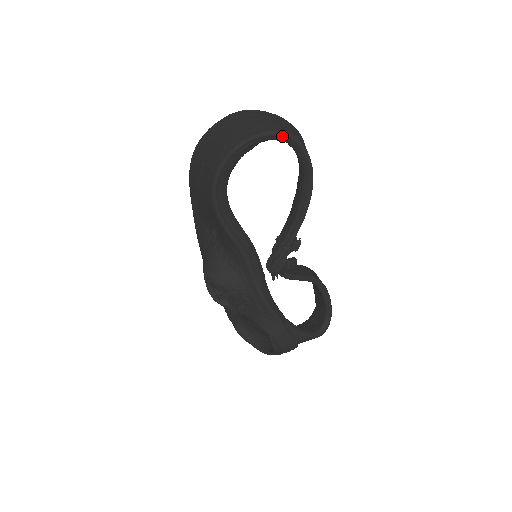
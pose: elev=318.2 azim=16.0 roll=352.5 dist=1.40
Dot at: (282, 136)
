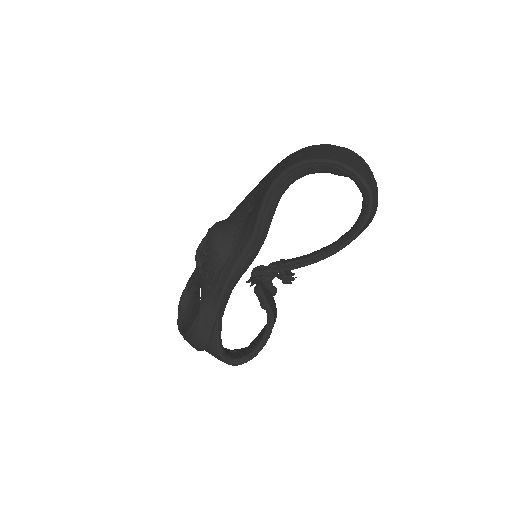
Dot at: (365, 189)
